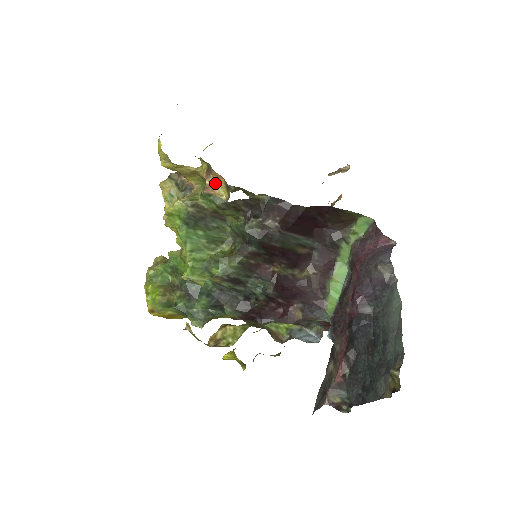
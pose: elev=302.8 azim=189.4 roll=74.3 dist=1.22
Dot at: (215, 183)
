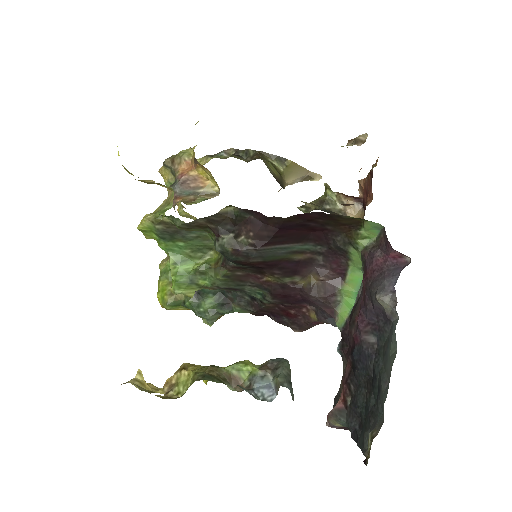
Dot at: (204, 173)
